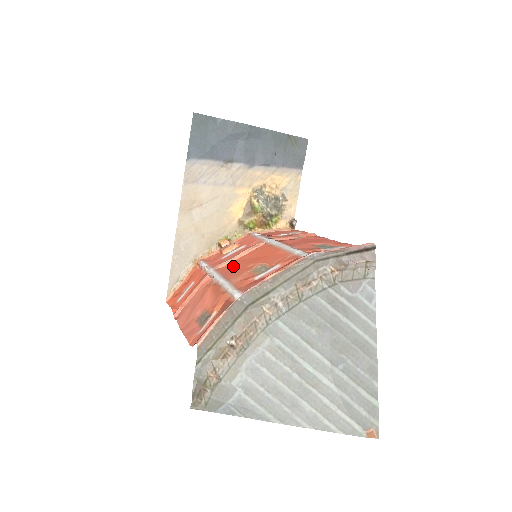
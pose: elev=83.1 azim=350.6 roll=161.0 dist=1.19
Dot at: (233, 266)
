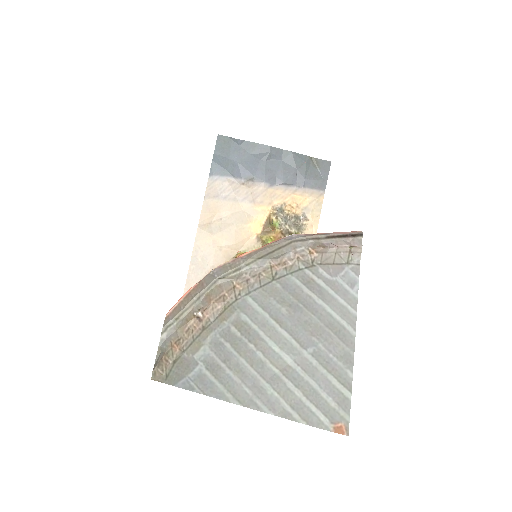
Dot at: occluded
